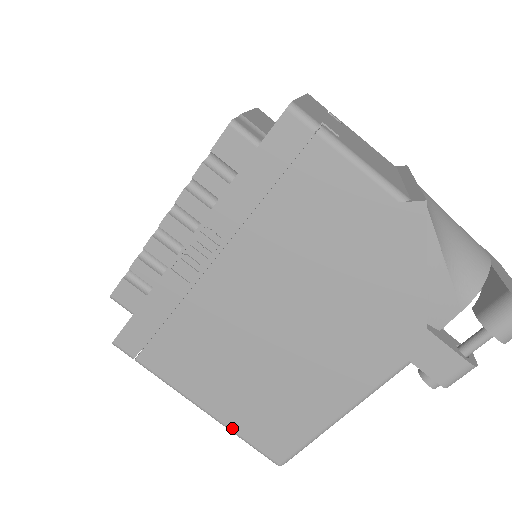
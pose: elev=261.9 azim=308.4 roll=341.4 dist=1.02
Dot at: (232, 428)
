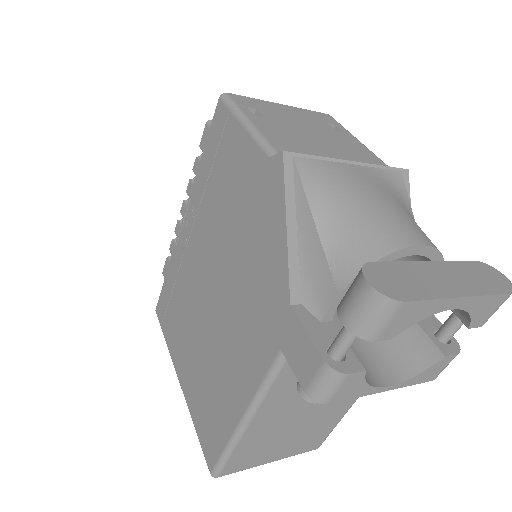
Dot at: (191, 413)
